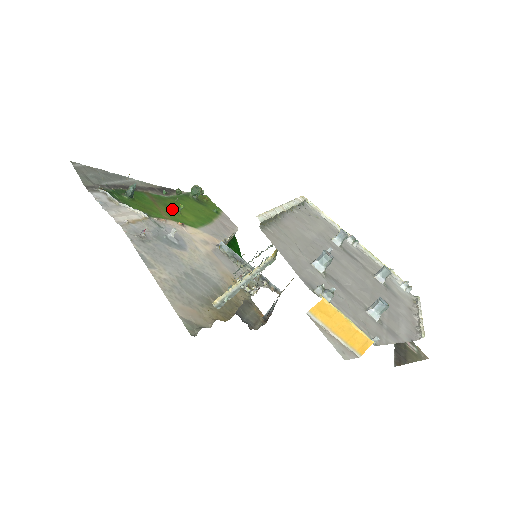
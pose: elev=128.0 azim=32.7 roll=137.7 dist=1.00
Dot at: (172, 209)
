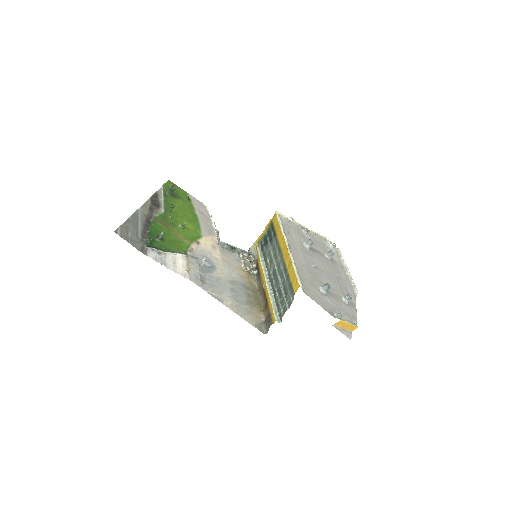
Dot at: (179, 226)
